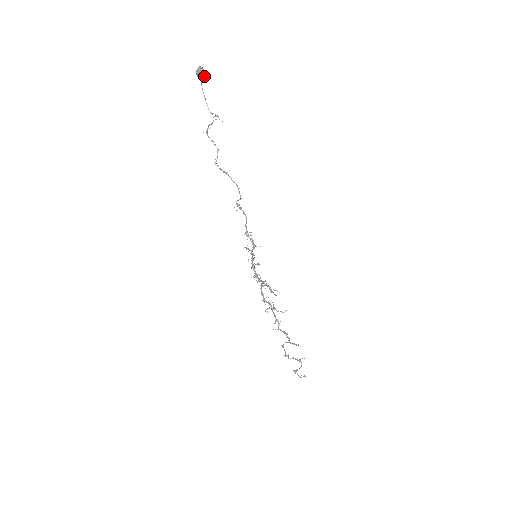
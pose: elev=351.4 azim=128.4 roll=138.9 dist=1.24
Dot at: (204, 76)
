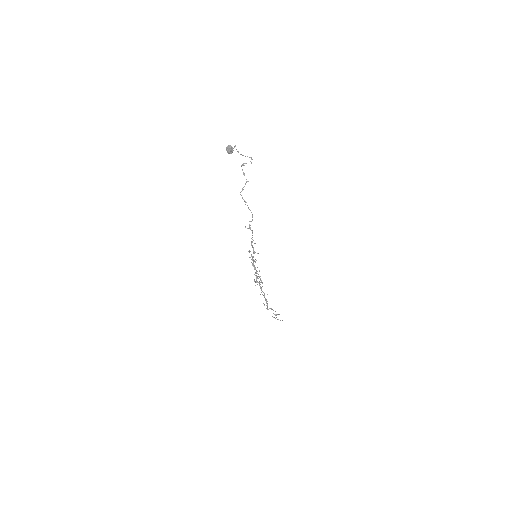
Dot at: (231, 152)
